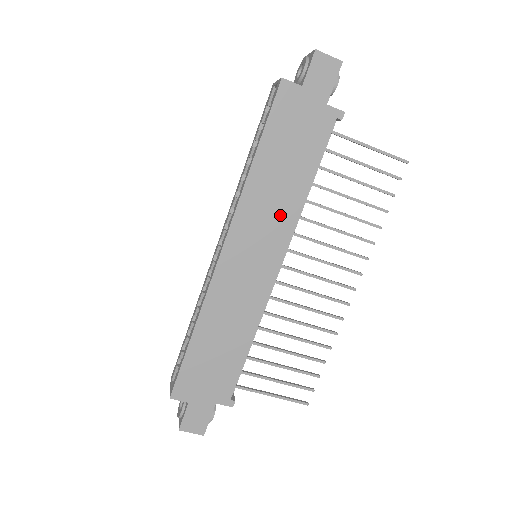
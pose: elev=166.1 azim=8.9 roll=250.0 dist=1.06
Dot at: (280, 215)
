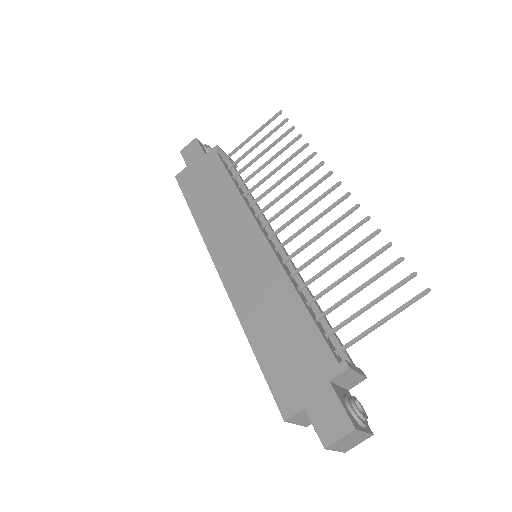
Dot at: (233, 215)
